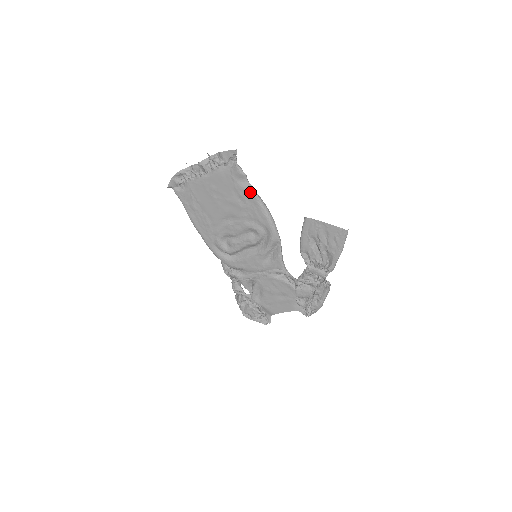
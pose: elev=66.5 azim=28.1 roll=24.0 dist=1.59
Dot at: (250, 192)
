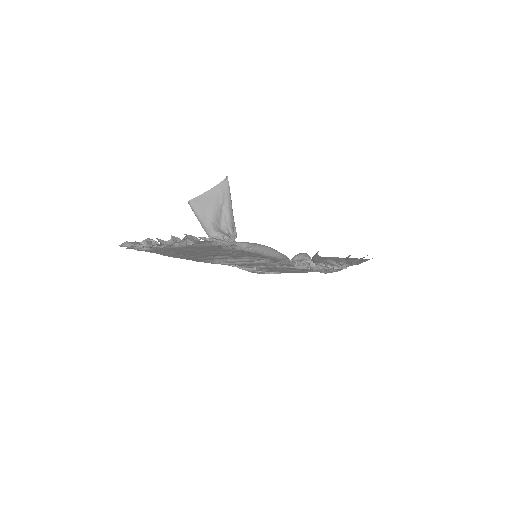
Dot at: (243, 251)
